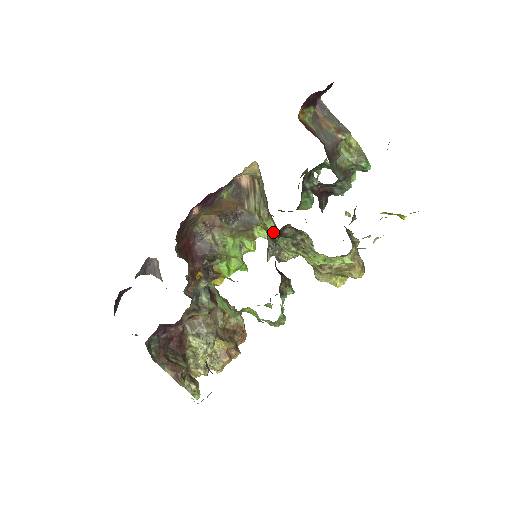
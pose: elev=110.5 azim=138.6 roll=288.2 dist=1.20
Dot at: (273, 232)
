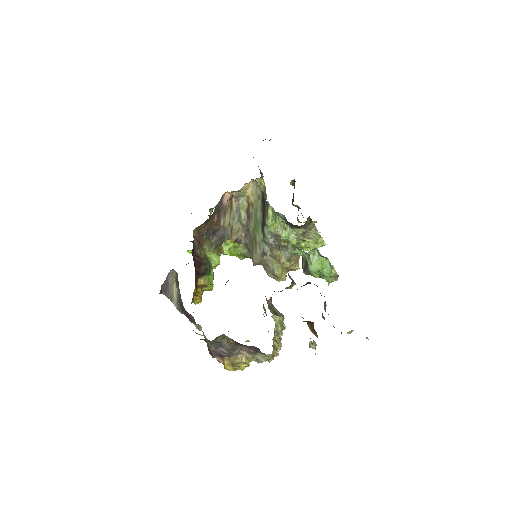
Dot at: (277, 230)
